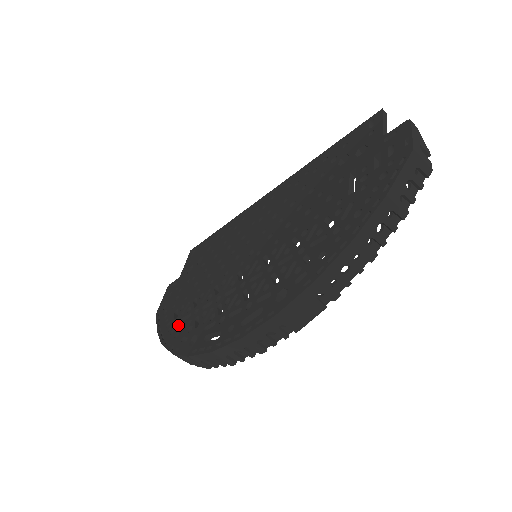
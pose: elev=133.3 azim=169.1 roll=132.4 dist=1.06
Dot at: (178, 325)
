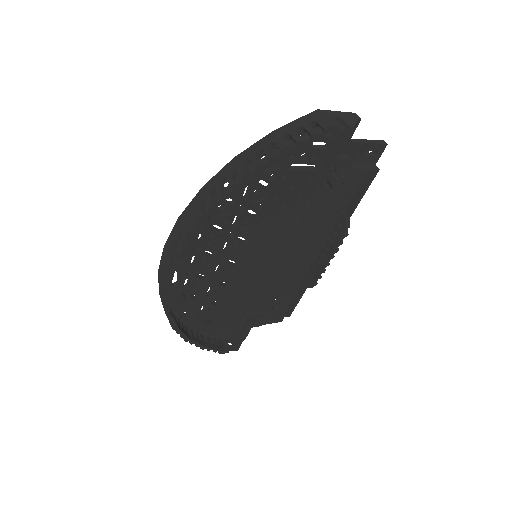
Dot at: occluded
